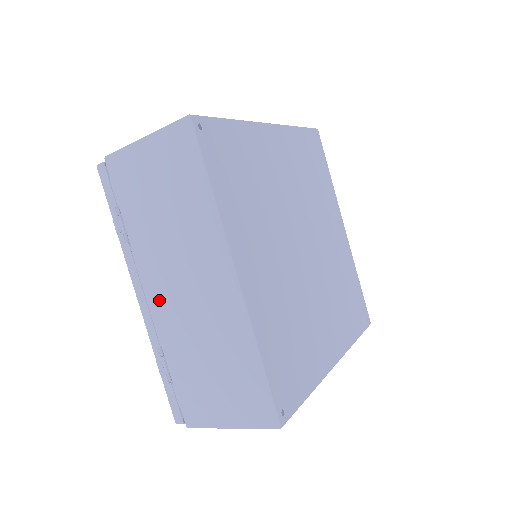
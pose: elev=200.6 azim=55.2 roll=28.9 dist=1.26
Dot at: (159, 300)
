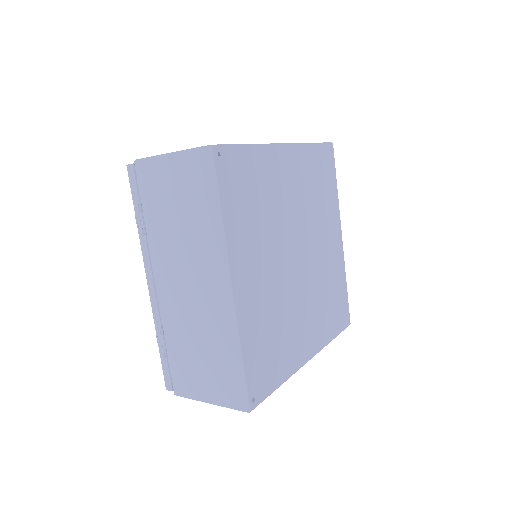
Dot at: (165, 290)
